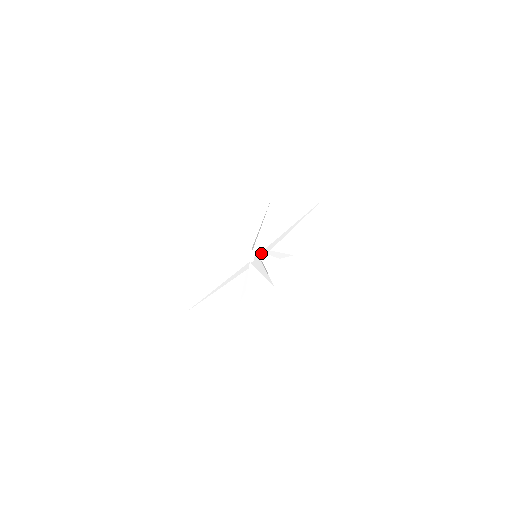
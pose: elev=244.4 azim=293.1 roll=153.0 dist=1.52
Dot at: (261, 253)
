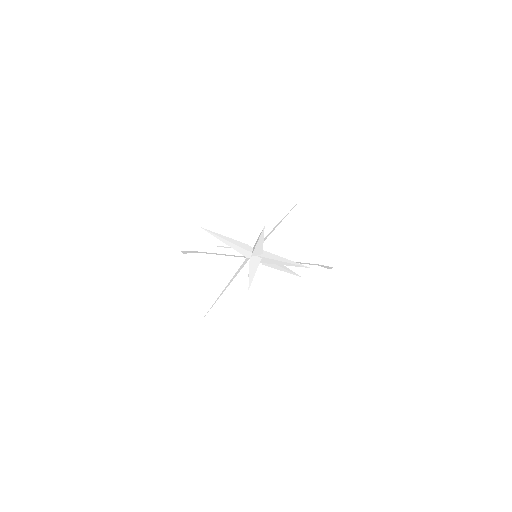
Dot at: occluded
